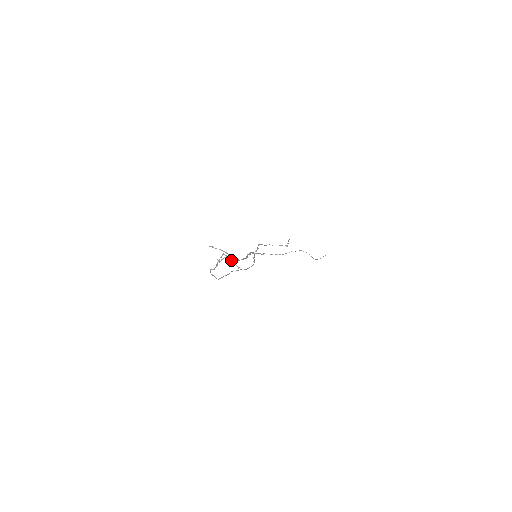
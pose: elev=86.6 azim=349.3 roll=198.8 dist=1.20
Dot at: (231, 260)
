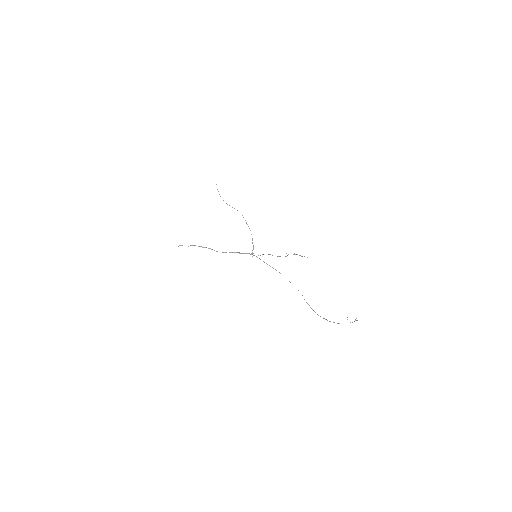
Dot at: occluded
